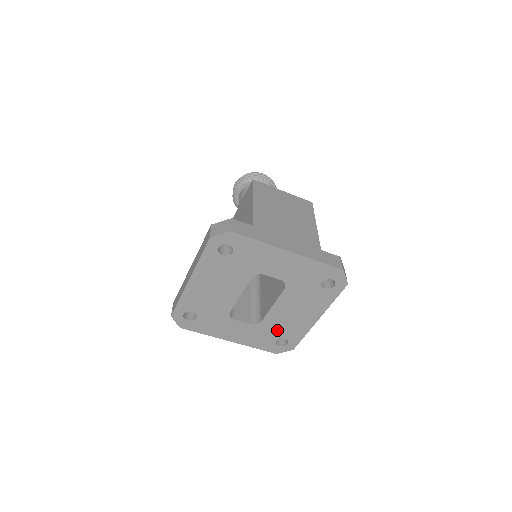
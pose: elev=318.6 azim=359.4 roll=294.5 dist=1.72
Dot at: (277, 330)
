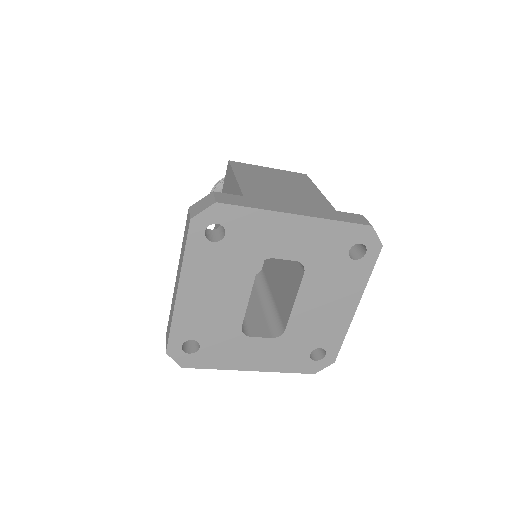
Dot at: (308, 338)
